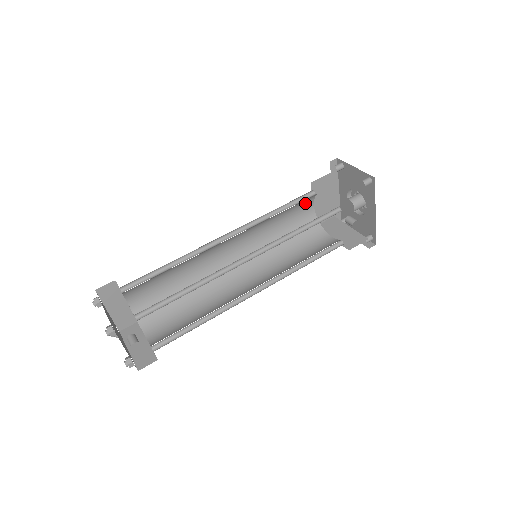
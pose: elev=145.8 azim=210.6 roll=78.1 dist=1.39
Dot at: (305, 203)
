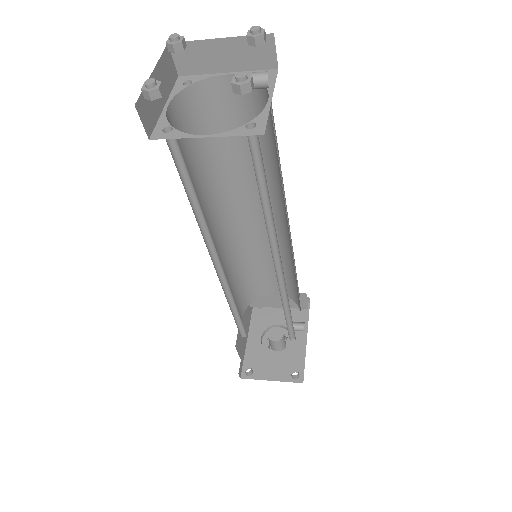
Dot at: (244, 301)
